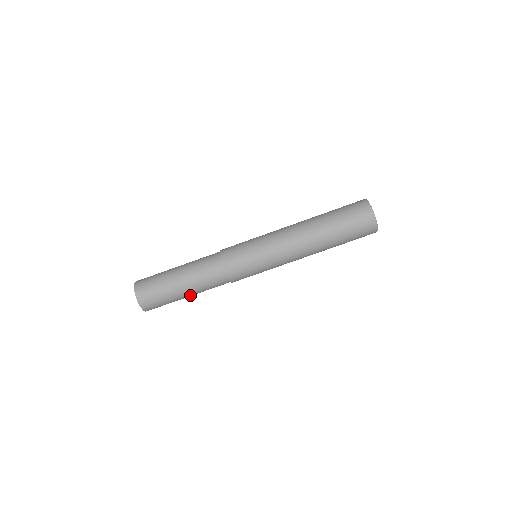
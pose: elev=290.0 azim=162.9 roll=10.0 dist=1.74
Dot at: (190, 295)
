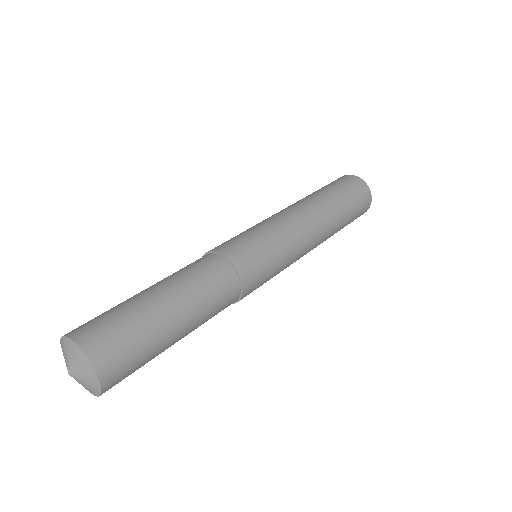
Dot at: (183, 324)
